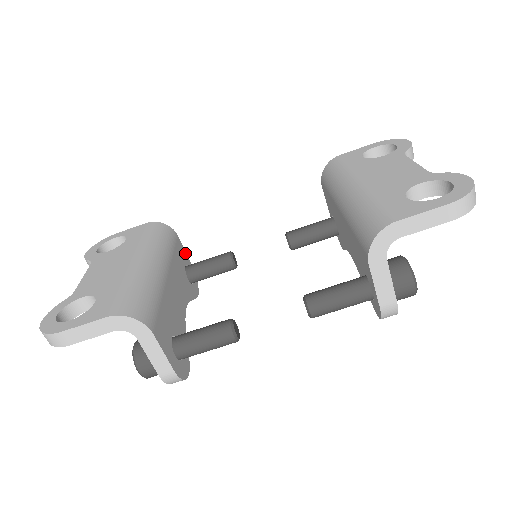
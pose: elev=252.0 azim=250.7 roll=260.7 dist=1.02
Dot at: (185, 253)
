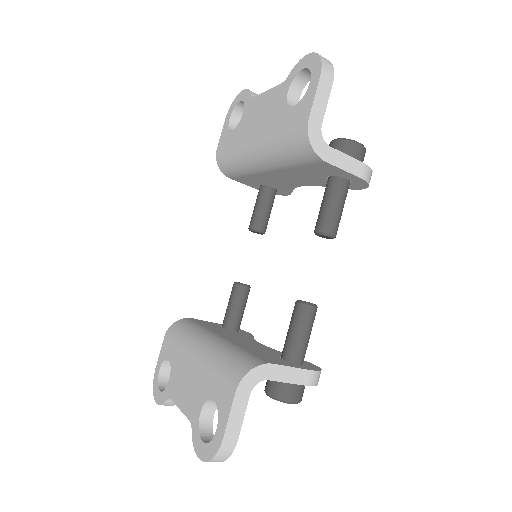
Dot at: (209, 322)
